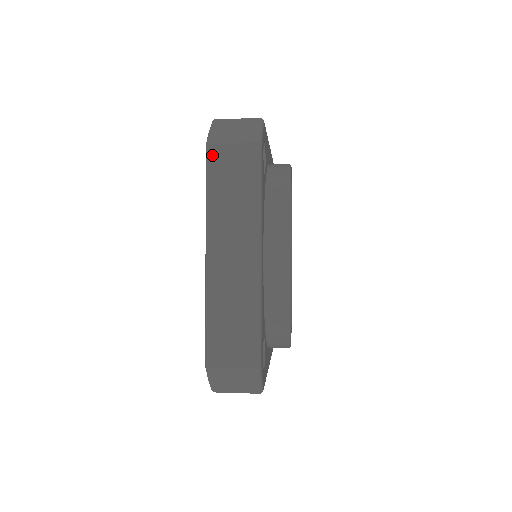
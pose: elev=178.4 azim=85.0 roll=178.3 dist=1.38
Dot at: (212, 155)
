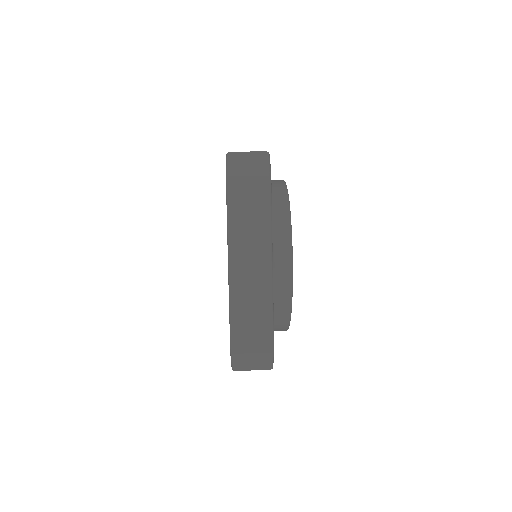
Dot at: occluded
